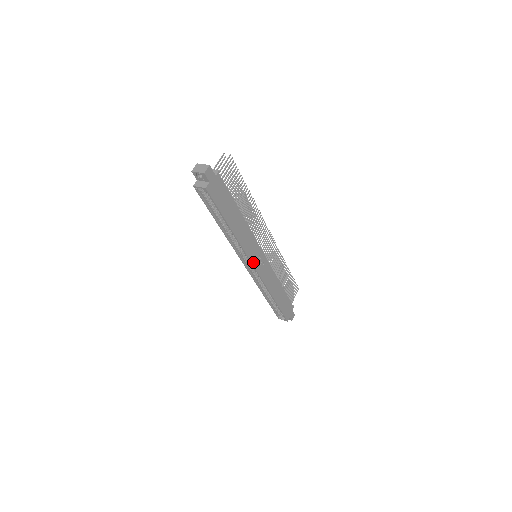
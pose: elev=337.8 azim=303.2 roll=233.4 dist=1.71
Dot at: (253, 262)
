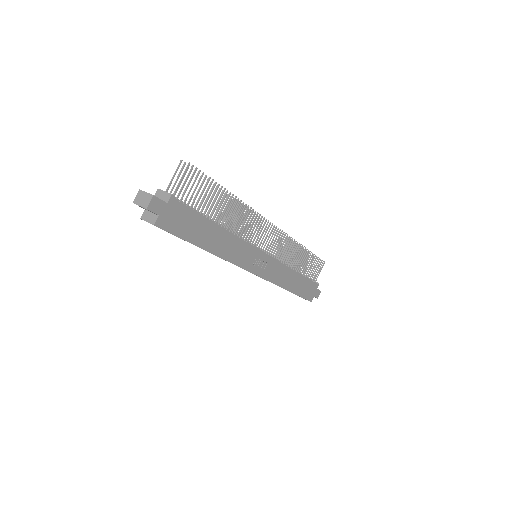
Dot at: (250, 269)
